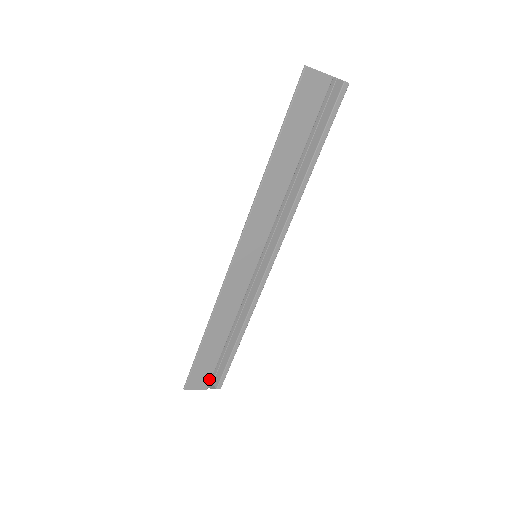
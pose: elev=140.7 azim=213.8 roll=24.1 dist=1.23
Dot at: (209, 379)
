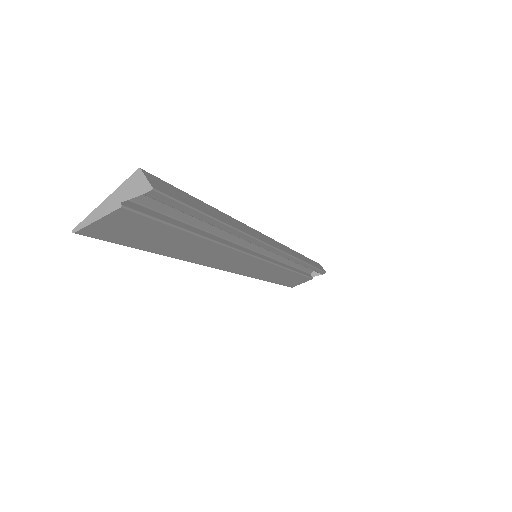
Dot at: (308, 278)
